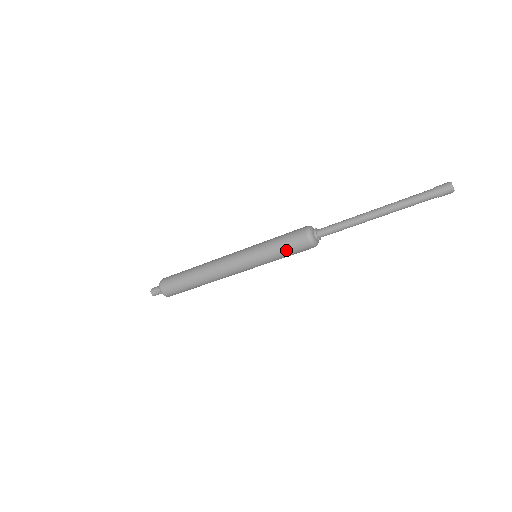
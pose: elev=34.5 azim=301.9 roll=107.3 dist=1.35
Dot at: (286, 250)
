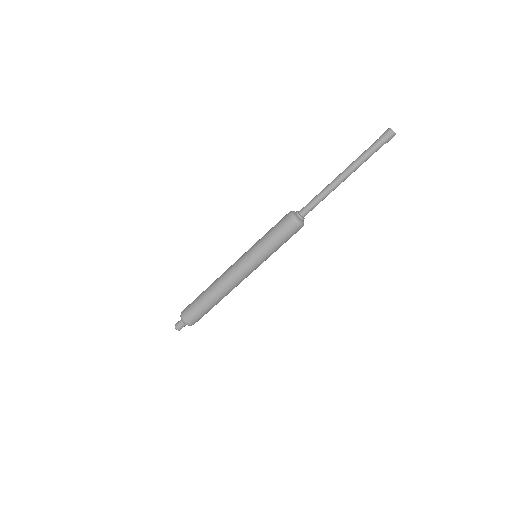
Dot at: (276, 235)
